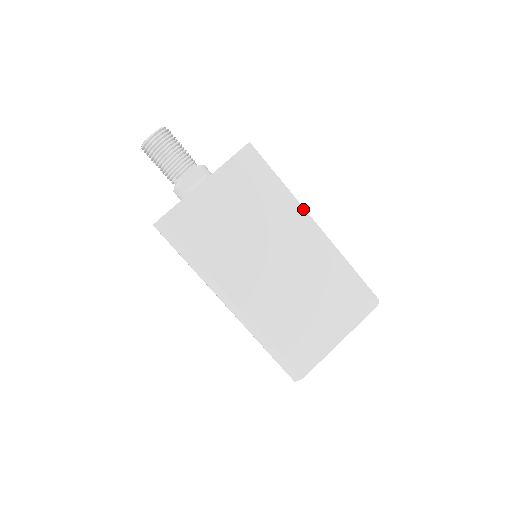
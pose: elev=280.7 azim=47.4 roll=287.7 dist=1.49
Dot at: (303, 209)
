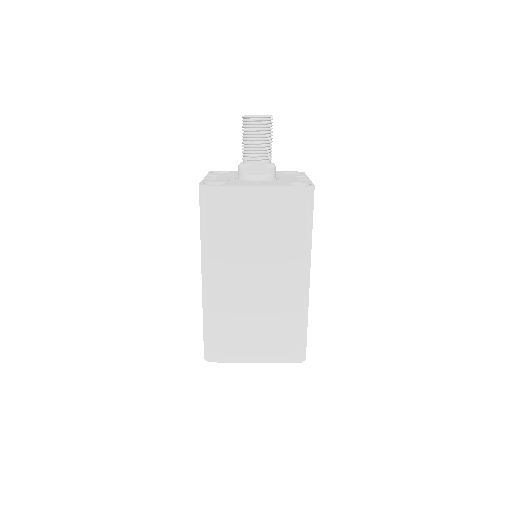
Dot at: (309, 261)
